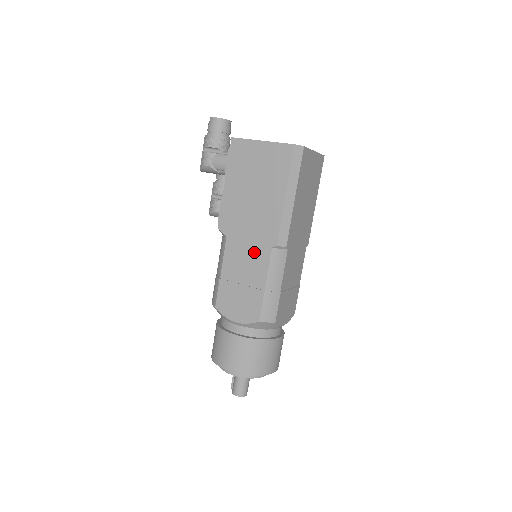
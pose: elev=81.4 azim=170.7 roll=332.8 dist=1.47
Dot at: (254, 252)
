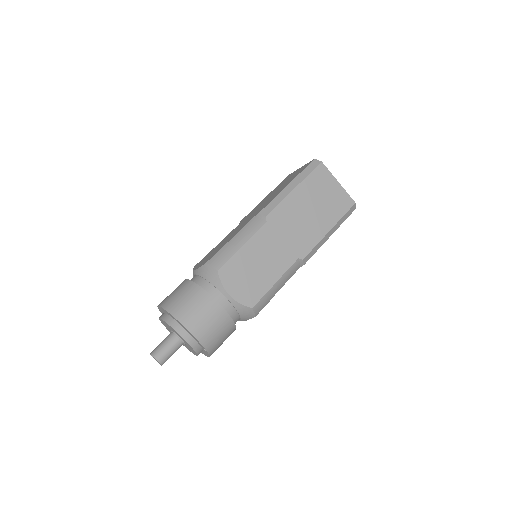
Dot at: (244, 223)
